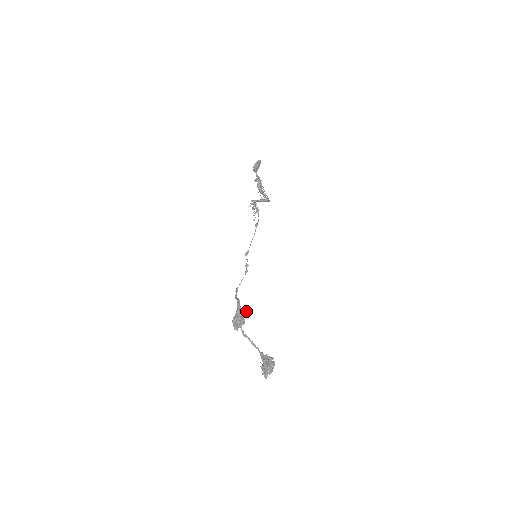
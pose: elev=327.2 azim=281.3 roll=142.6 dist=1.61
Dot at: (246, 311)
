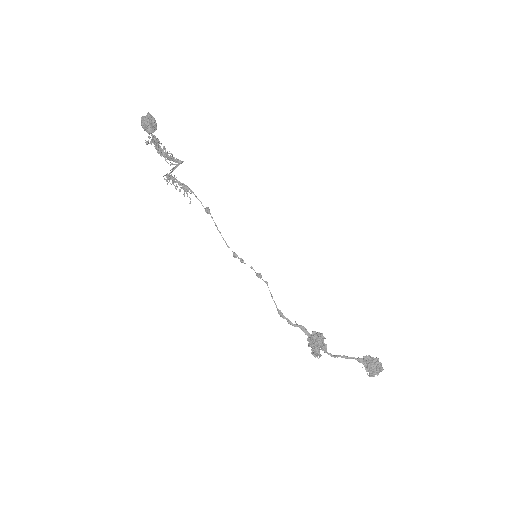
Dot at: (322, 333)
